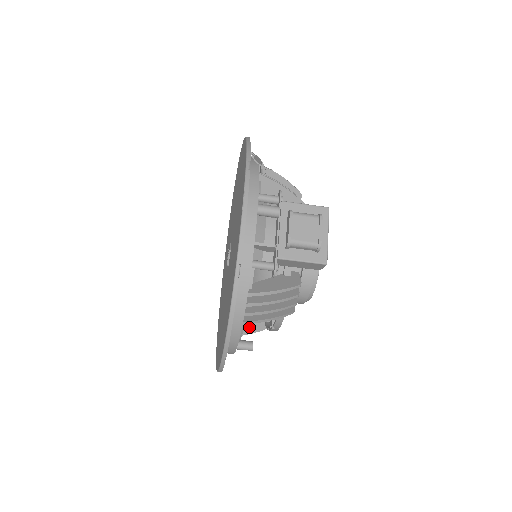
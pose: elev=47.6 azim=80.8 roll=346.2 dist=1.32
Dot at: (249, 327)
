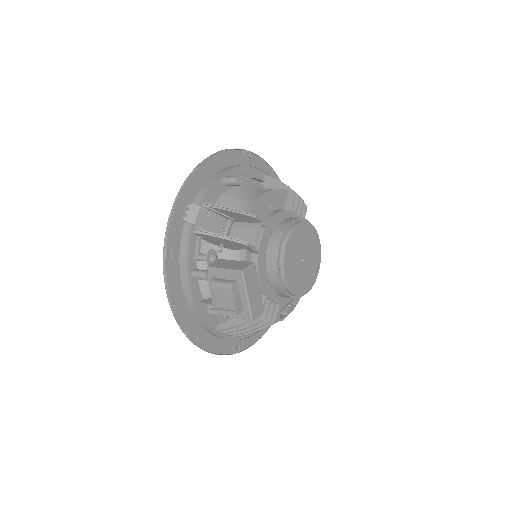
Dot at: occluded
